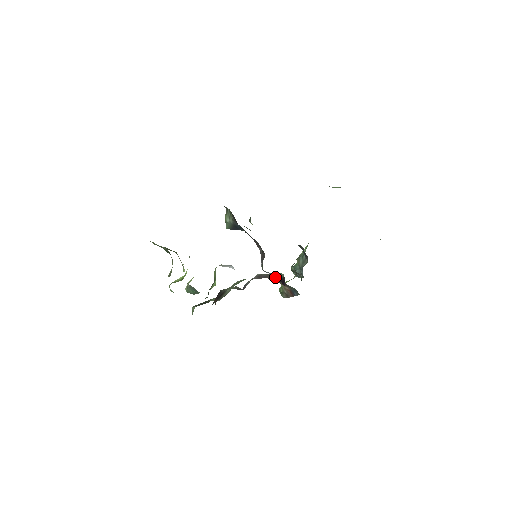
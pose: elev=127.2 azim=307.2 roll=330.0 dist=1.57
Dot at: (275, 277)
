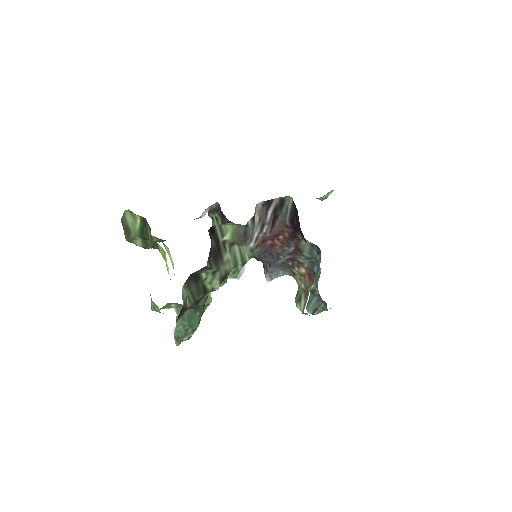
Dot at: (283, 225)
